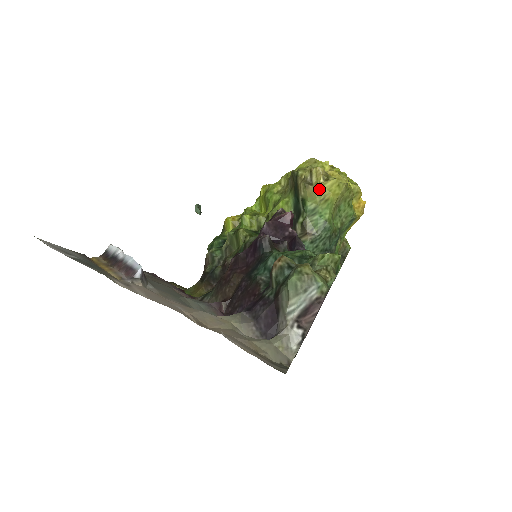
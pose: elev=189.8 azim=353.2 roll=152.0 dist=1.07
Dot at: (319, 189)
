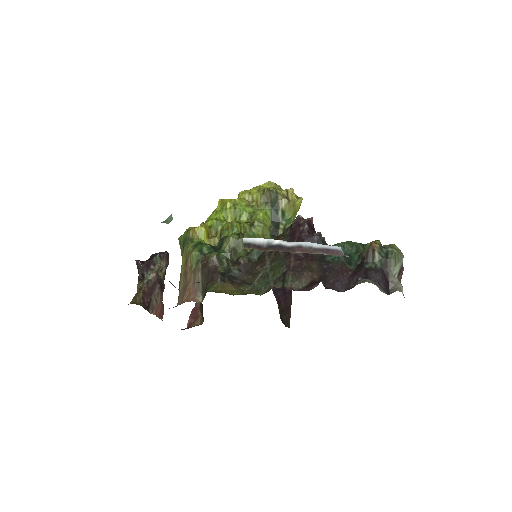
Dot at: (294, 204)
